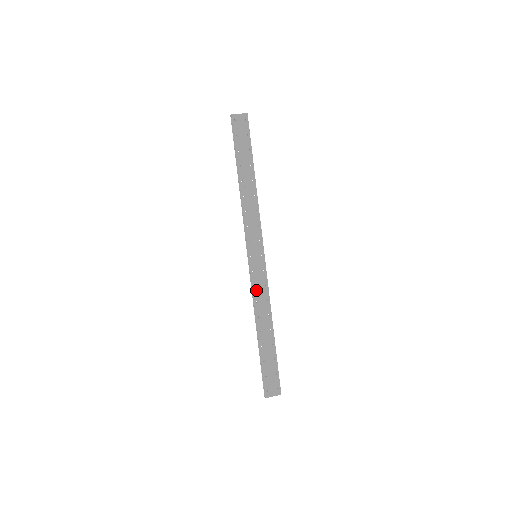
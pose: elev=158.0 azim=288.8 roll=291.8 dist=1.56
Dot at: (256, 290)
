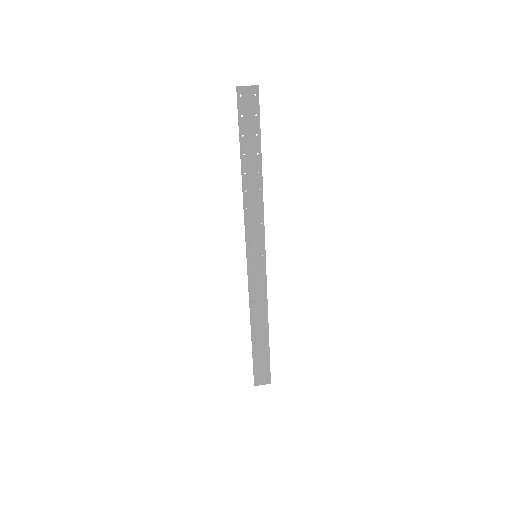
Dot at: (253, 291)
